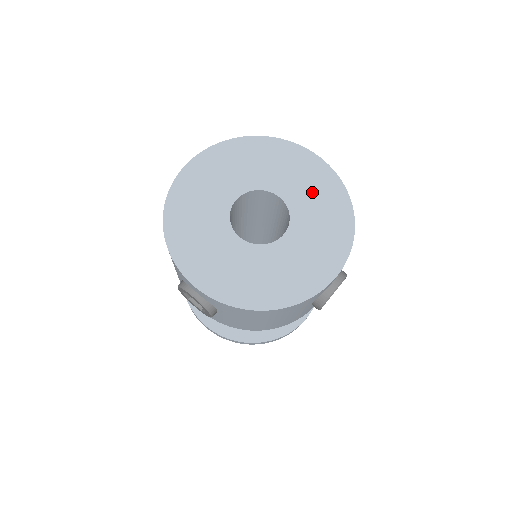
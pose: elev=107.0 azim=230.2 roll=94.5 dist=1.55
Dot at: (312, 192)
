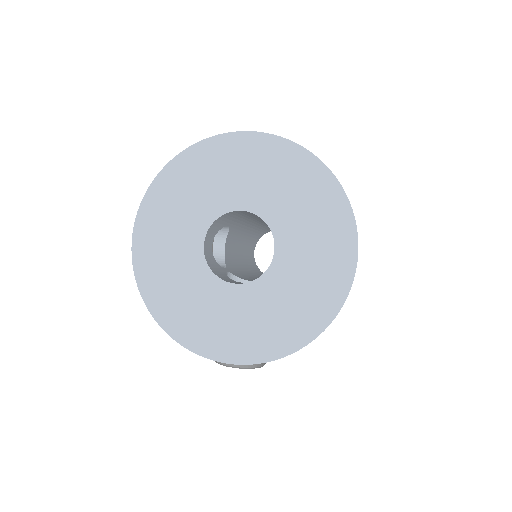
Dot at: (305, 282)
